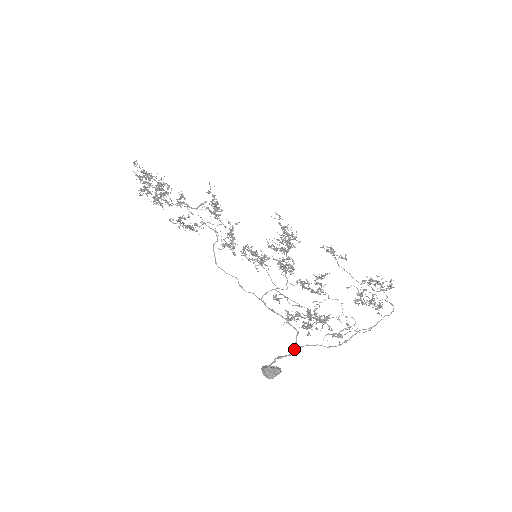
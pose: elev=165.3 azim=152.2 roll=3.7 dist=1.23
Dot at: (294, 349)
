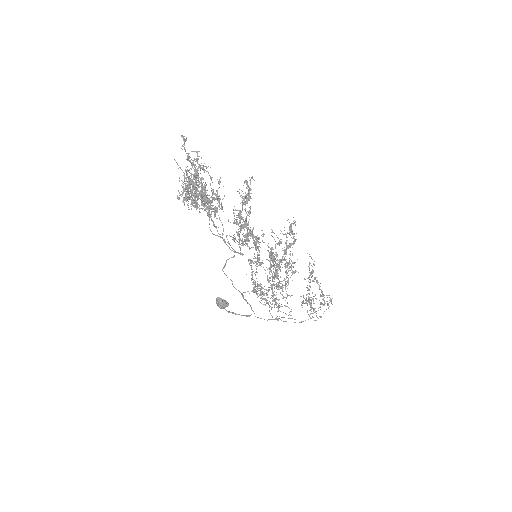
Dot at: (246, 316)
